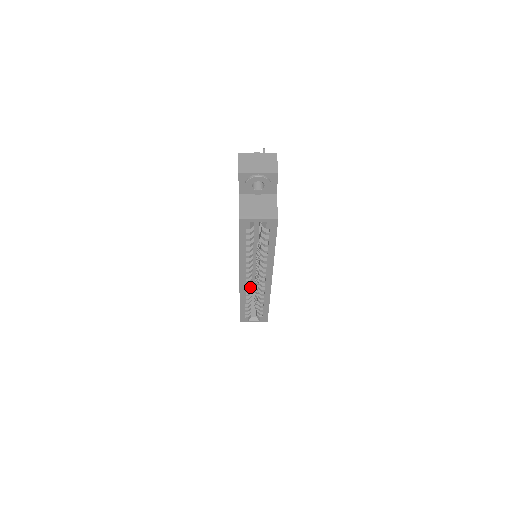
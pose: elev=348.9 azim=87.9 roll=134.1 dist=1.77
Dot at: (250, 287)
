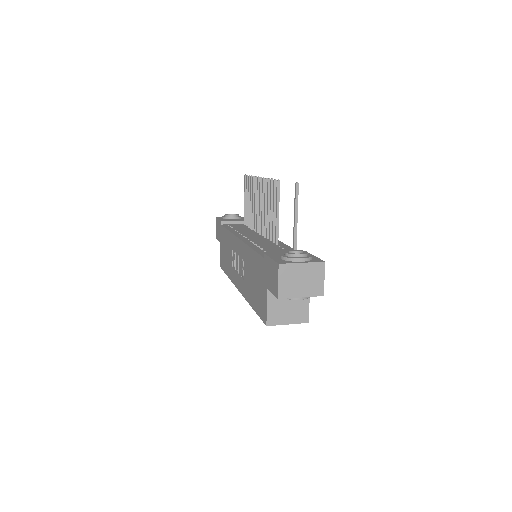
Dot at: occluded
